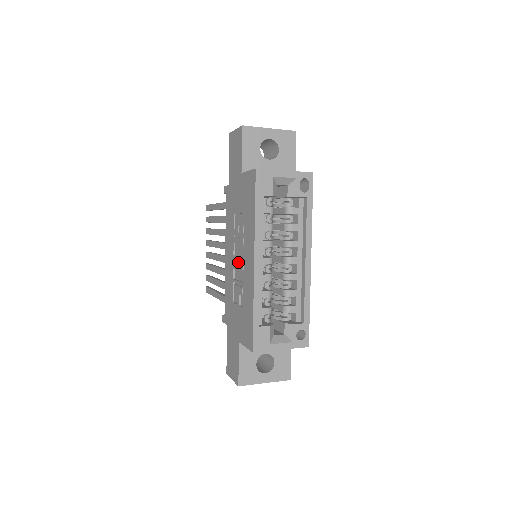
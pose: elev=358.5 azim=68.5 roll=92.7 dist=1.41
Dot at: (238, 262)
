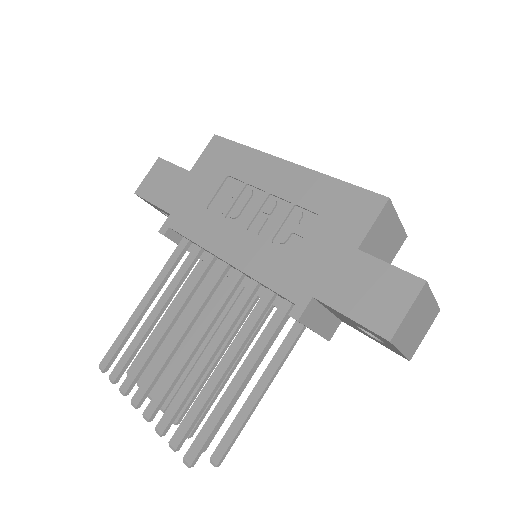
Dot at: (260, 214)
